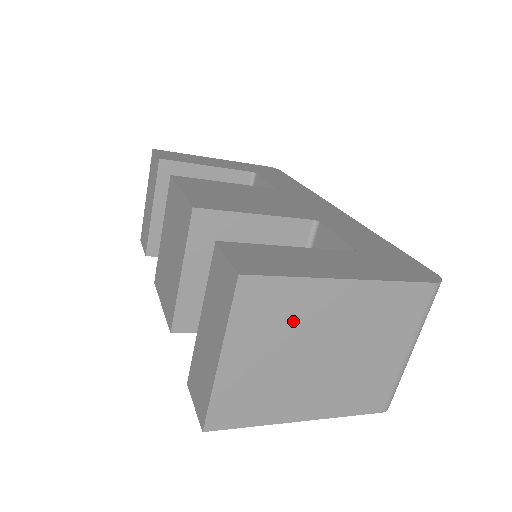
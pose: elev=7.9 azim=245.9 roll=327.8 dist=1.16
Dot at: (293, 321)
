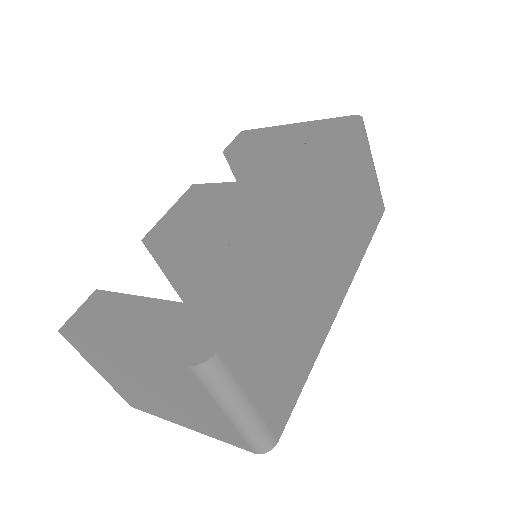
Dot at: (112, 363)
